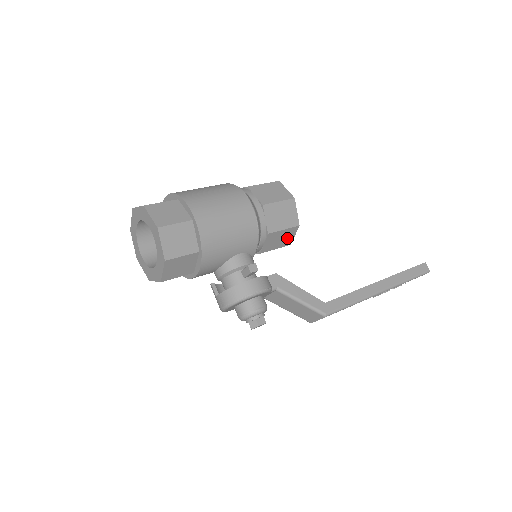
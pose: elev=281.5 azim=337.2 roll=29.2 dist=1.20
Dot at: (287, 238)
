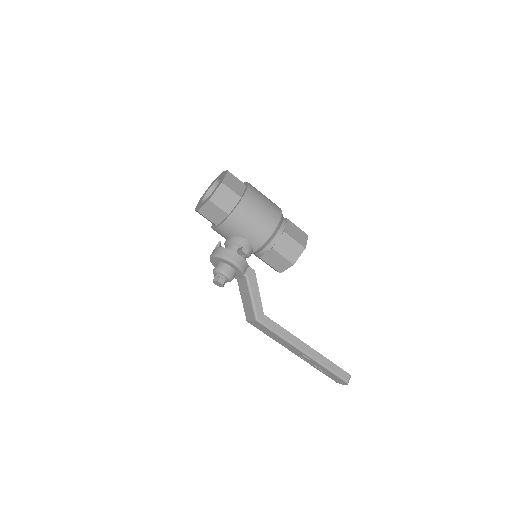
Dot at: (281, 266)
